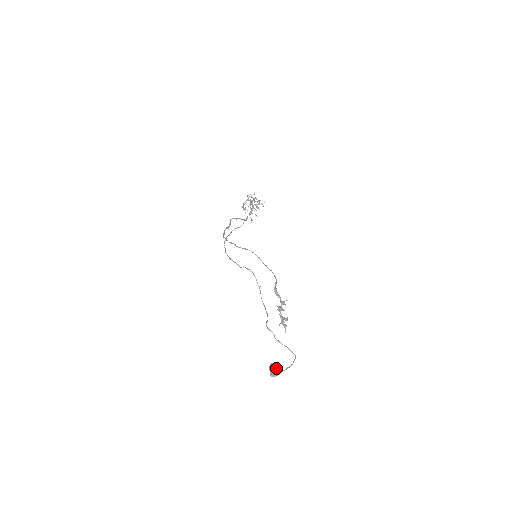
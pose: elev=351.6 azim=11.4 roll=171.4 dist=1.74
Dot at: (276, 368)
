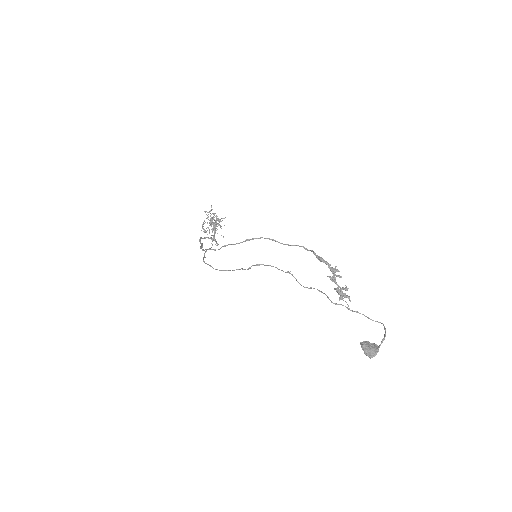
Dot at: (371, 345)
